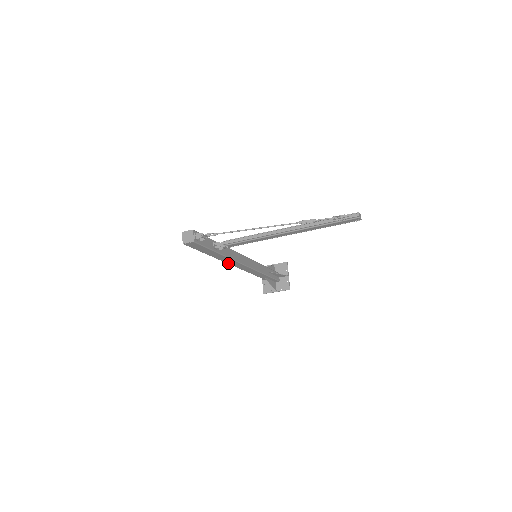
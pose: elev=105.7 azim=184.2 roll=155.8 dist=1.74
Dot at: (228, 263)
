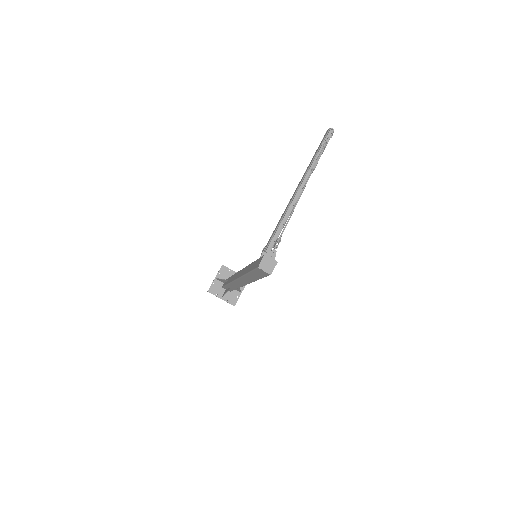
Dot at: occluded
